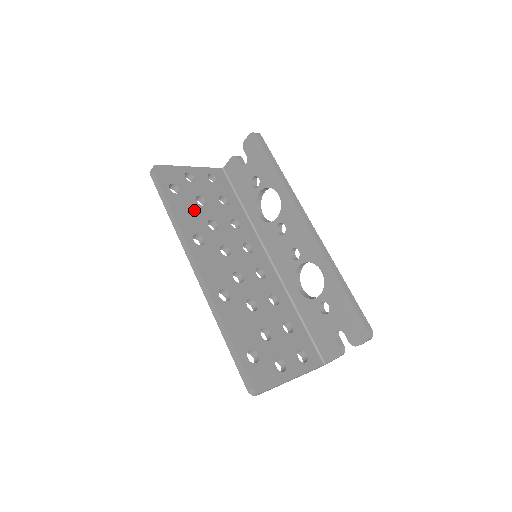
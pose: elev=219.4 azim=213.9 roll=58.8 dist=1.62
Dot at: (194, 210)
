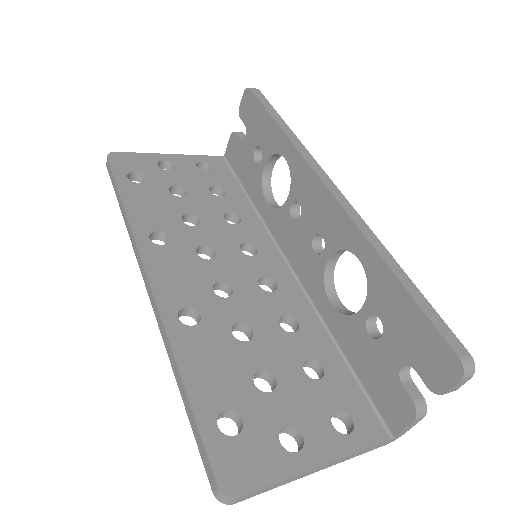
Dot at: (162, 202)
